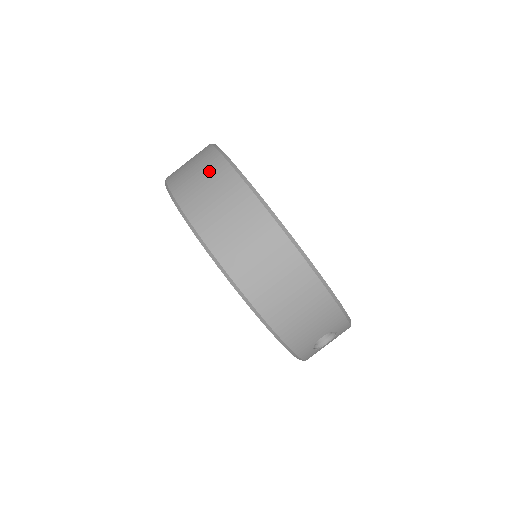
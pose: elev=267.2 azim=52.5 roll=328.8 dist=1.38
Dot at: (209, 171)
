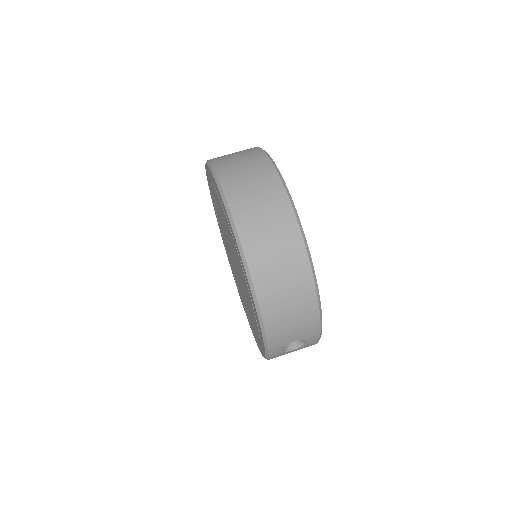
Dot at: (255, 167)
